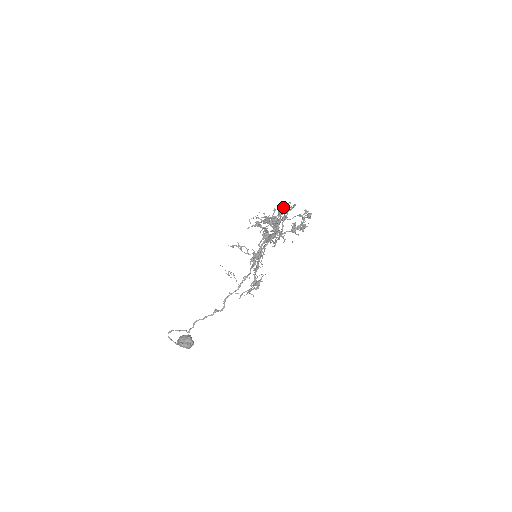
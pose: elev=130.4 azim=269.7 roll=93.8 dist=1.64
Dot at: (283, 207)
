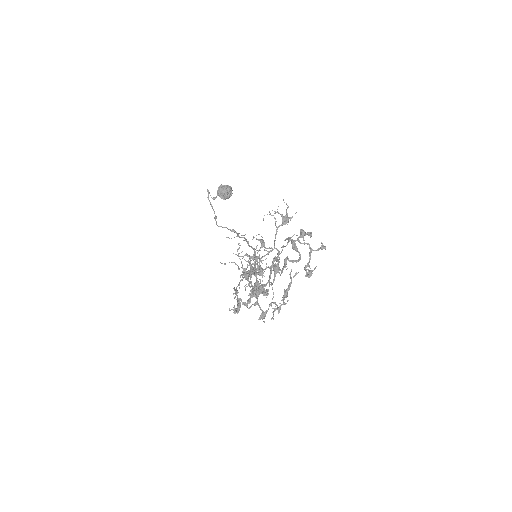
Dot at: (274, 275)
